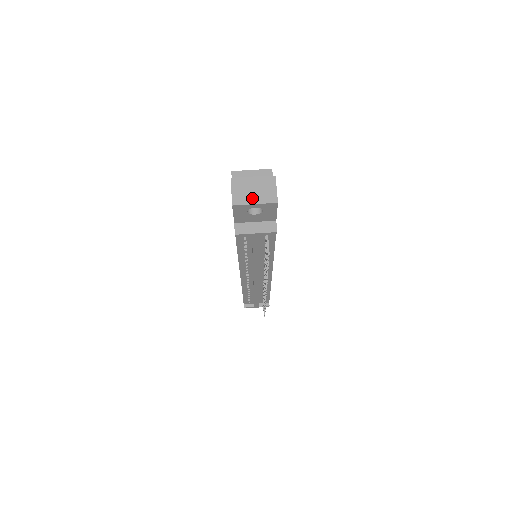
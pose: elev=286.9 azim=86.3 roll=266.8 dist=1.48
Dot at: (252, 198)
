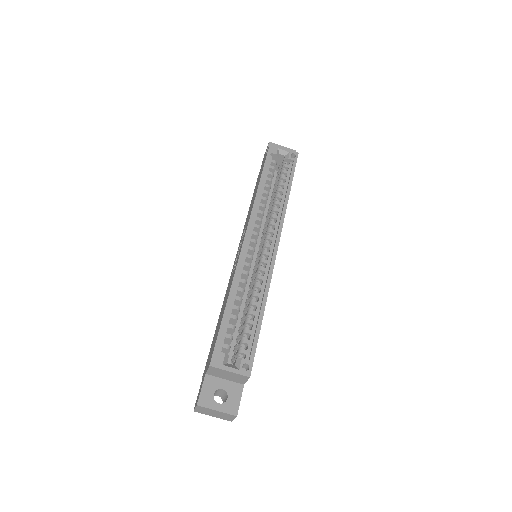
Dot at: (211, 415)
